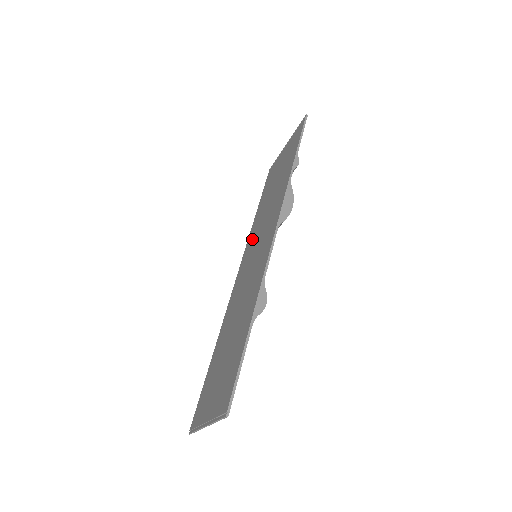
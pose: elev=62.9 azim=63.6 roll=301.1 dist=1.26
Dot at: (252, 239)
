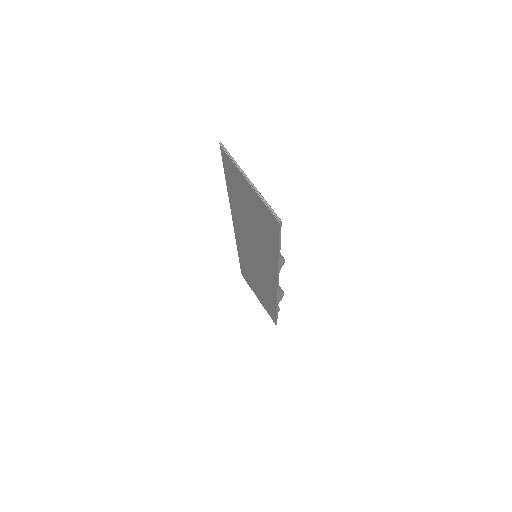
Dot at: (267, 285)
